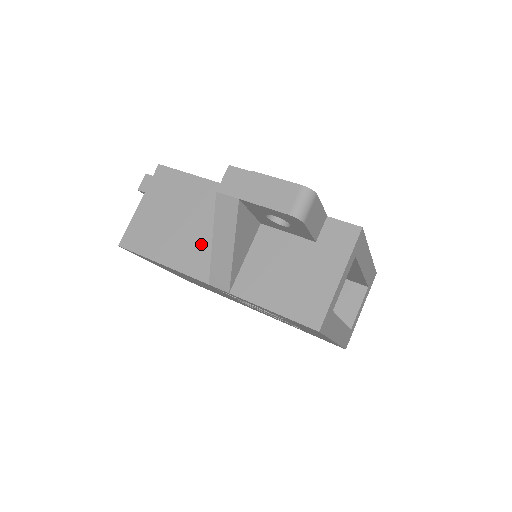
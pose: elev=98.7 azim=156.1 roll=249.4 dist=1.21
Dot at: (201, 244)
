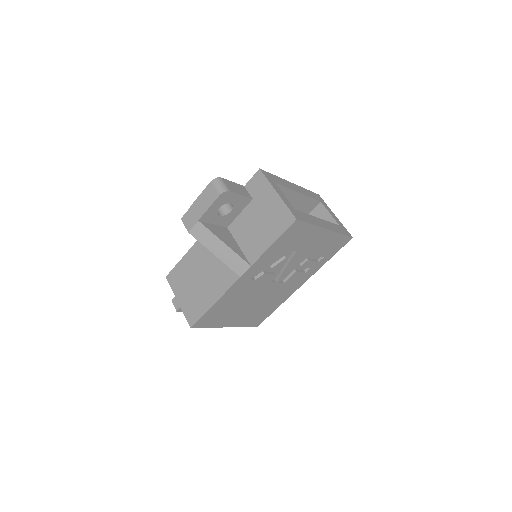
Dot at: (218, 271)
